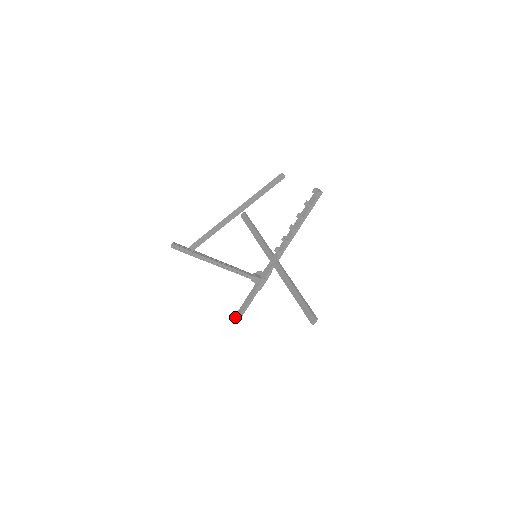
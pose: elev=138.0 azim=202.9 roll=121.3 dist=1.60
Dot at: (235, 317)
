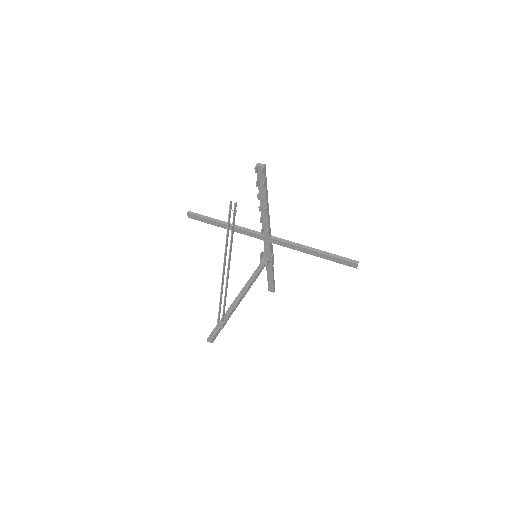
Dot at: (269, 289)
